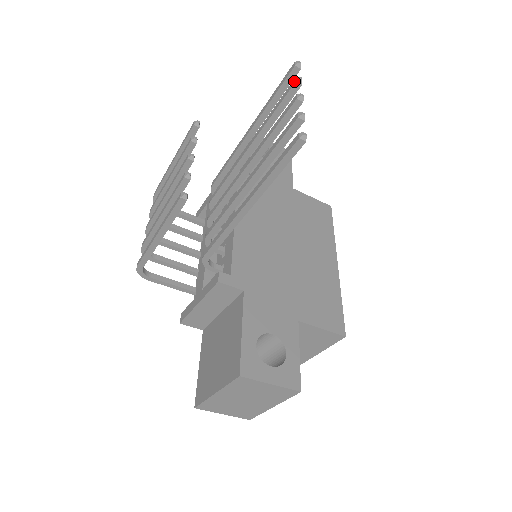
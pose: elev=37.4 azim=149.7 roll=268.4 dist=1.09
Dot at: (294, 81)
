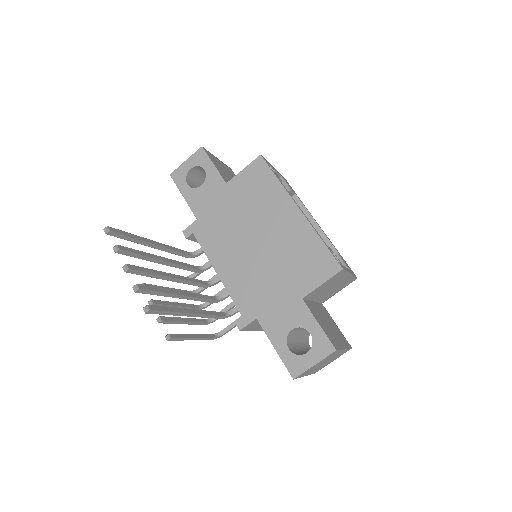
Dot at: (115, 251)
